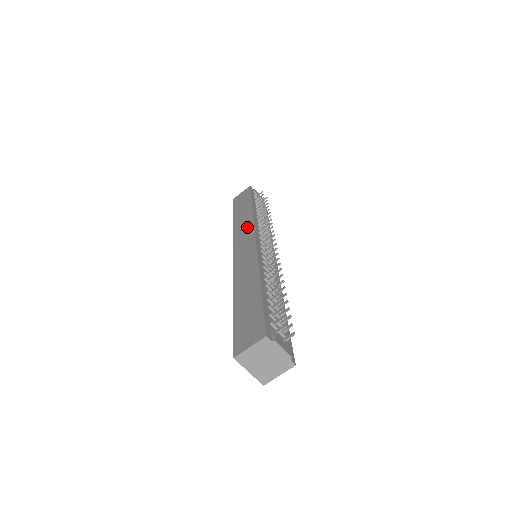
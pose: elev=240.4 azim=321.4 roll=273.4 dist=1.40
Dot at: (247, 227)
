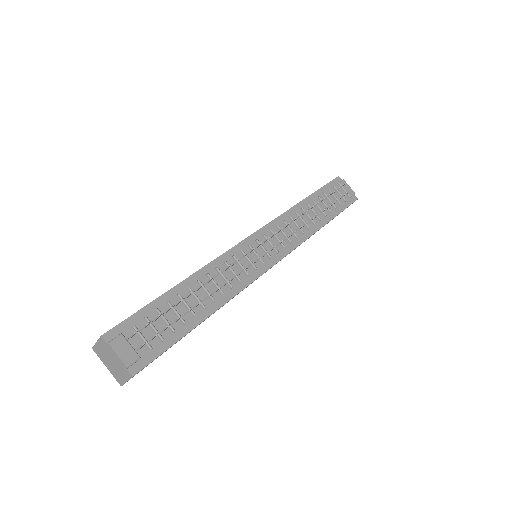
Dot at: occluded
